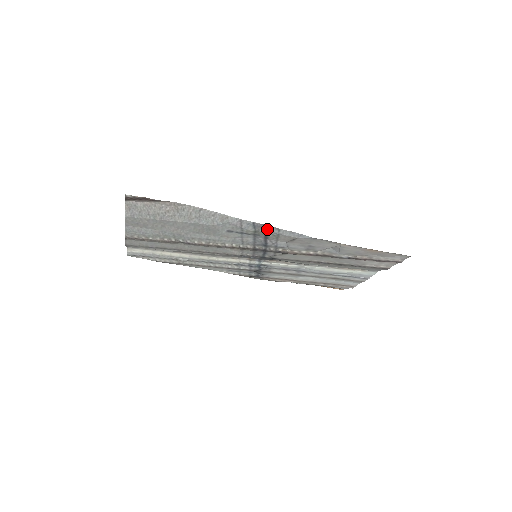
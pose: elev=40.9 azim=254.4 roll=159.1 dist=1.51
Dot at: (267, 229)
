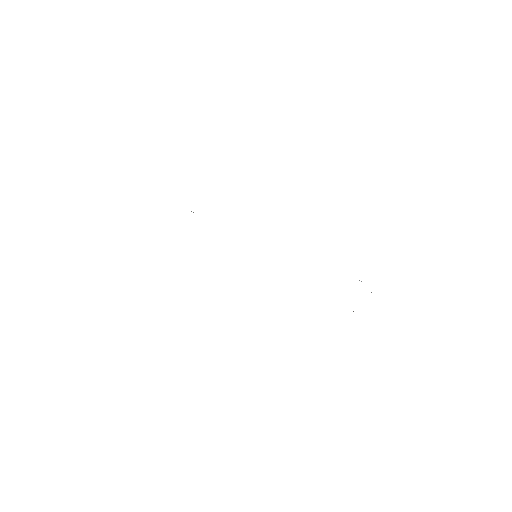
Dot at: occluded
